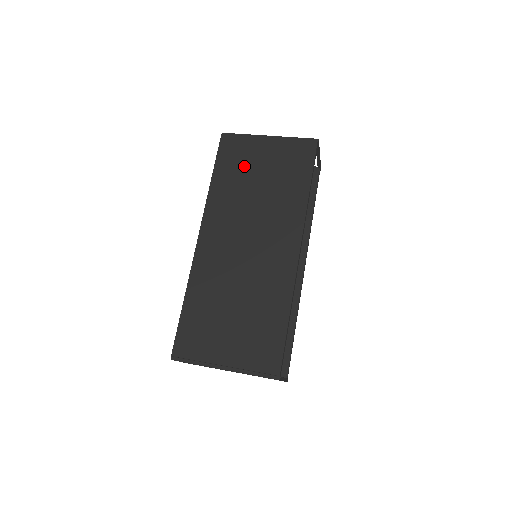
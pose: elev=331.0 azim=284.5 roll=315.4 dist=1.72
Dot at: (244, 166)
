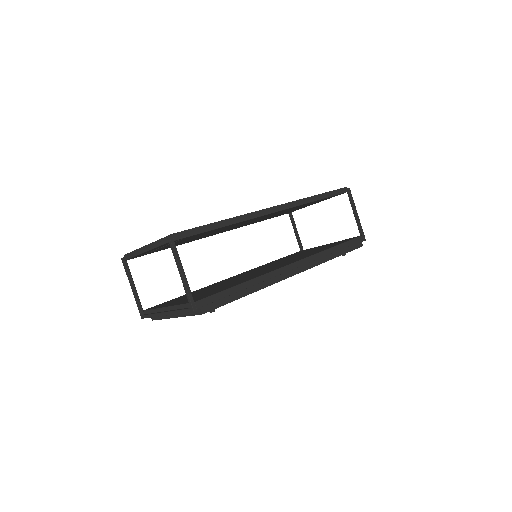
Dot at: occluded
